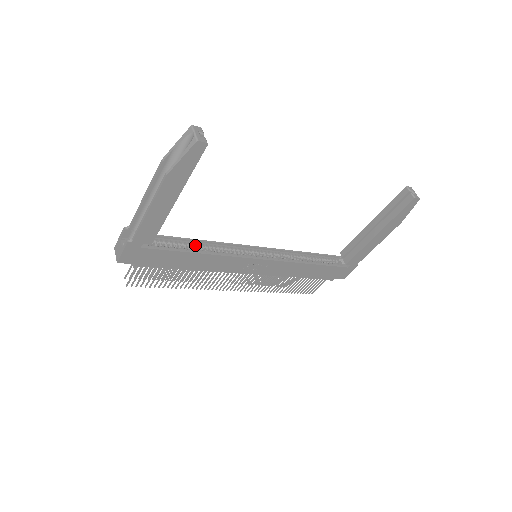
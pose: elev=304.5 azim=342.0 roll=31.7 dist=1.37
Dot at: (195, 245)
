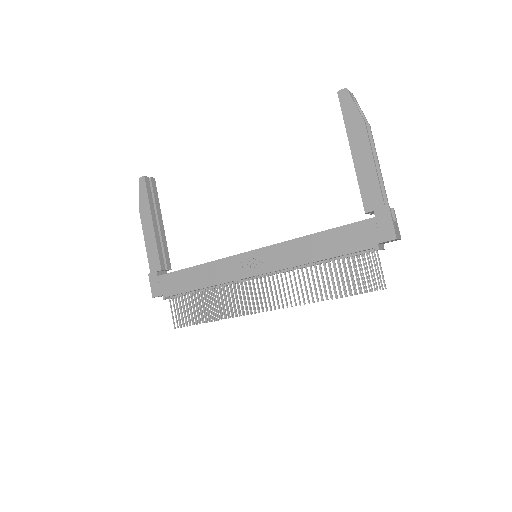
Dot at: occluded
